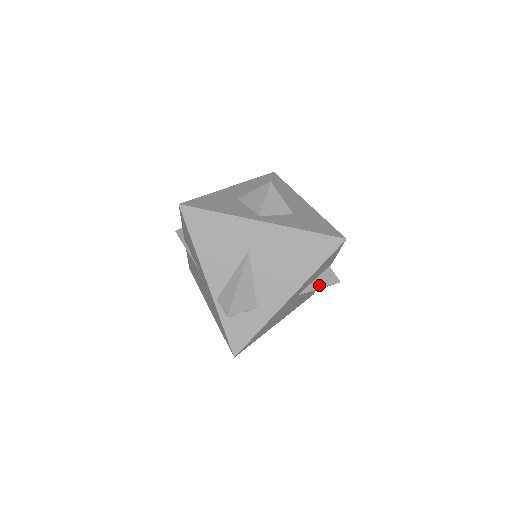
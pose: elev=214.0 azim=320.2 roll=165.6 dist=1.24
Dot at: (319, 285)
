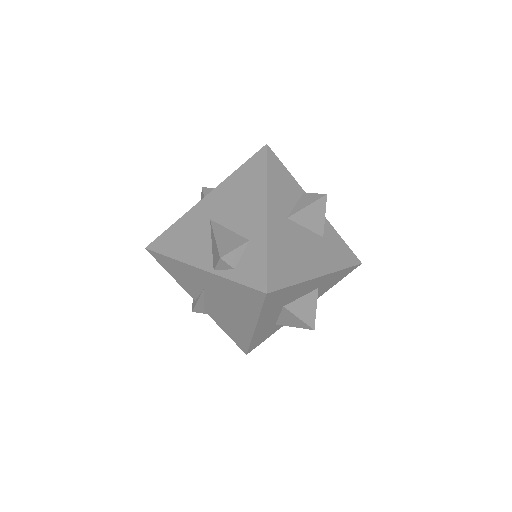
Dot at: (305, 205)
